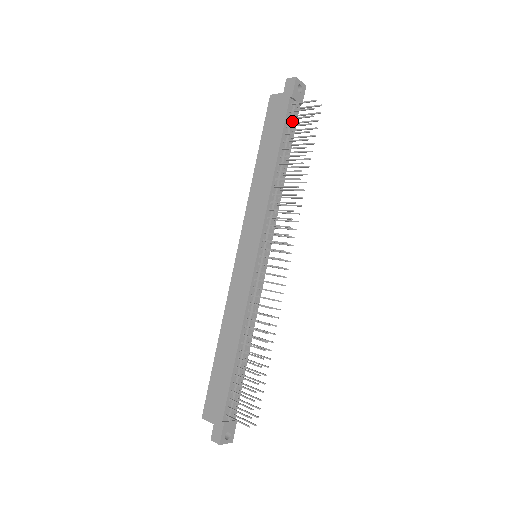
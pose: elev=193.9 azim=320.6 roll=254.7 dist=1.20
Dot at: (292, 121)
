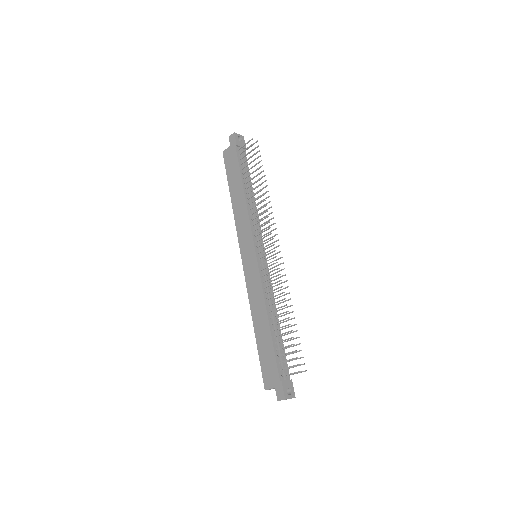
Dot at: (243, 160)
